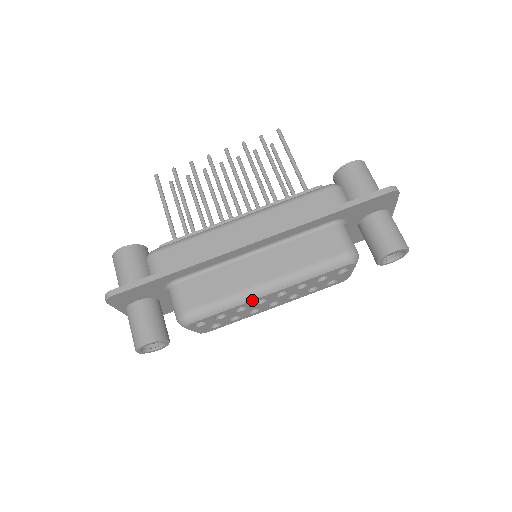
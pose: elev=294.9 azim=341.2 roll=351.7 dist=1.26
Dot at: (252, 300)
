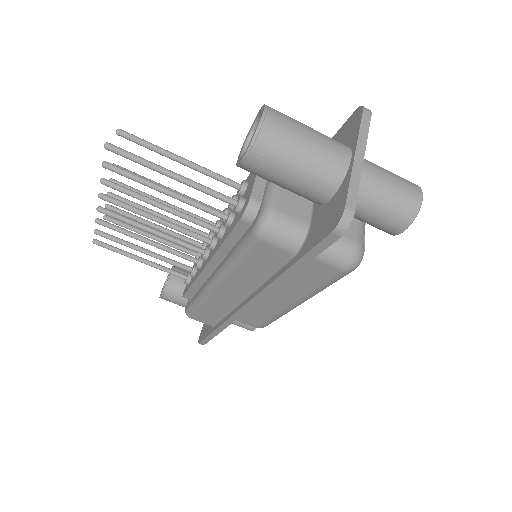
Dot at: occluded
